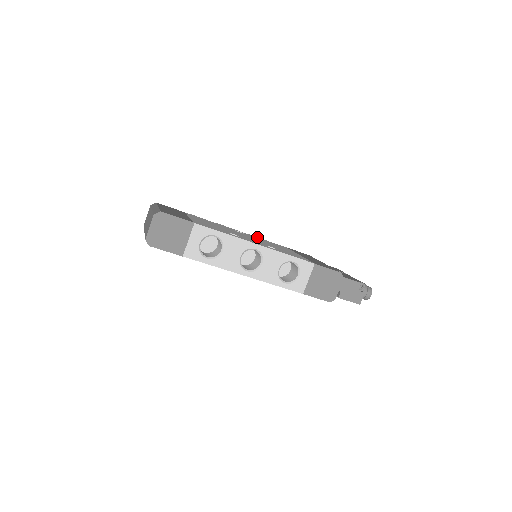
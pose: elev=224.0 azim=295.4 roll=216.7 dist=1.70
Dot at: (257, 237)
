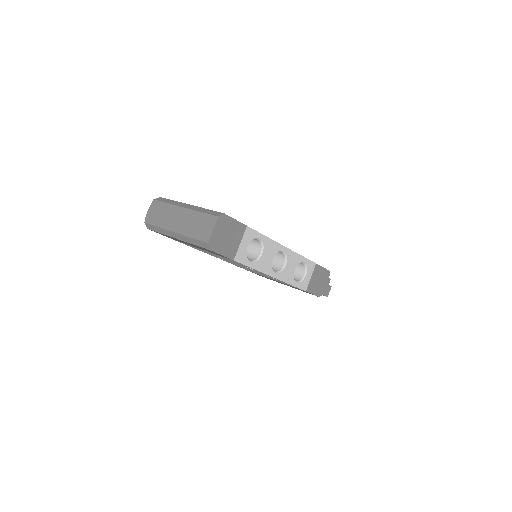
Dot at: occluded
